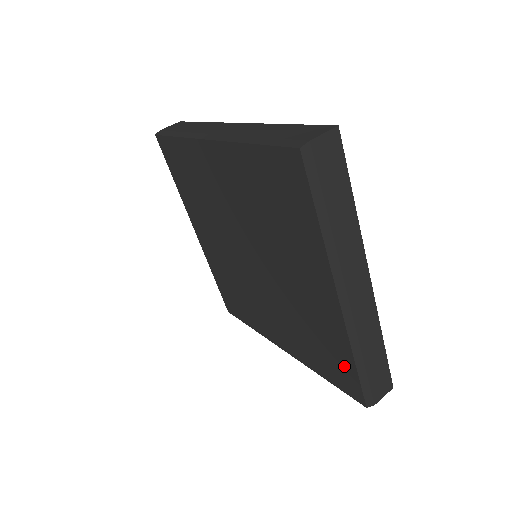
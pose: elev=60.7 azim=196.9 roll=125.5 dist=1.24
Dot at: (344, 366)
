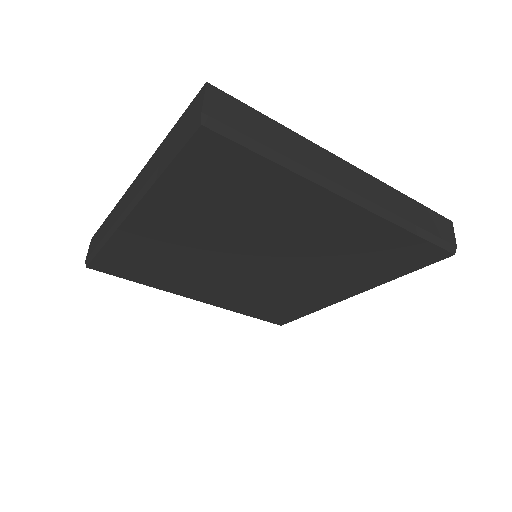
Dot at: (406, 247)
